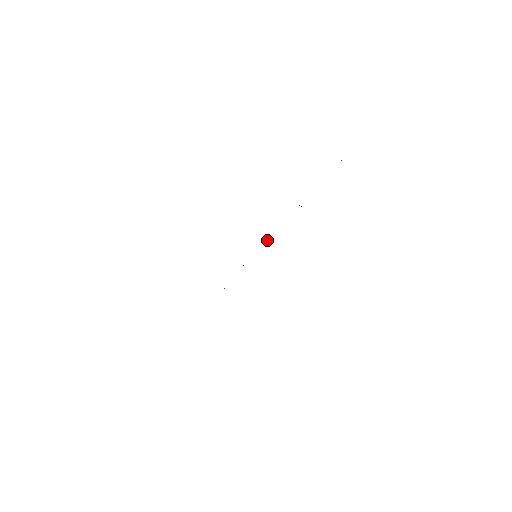
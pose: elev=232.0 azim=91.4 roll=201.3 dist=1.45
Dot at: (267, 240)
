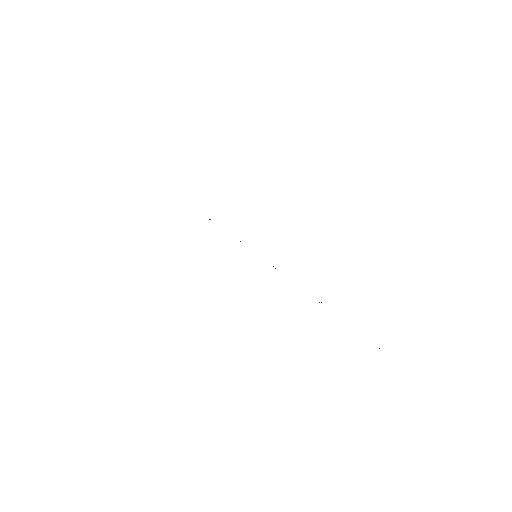
Dot at: (273, 266)
